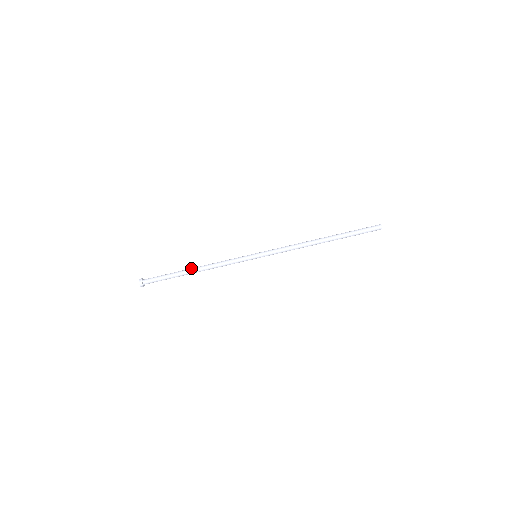
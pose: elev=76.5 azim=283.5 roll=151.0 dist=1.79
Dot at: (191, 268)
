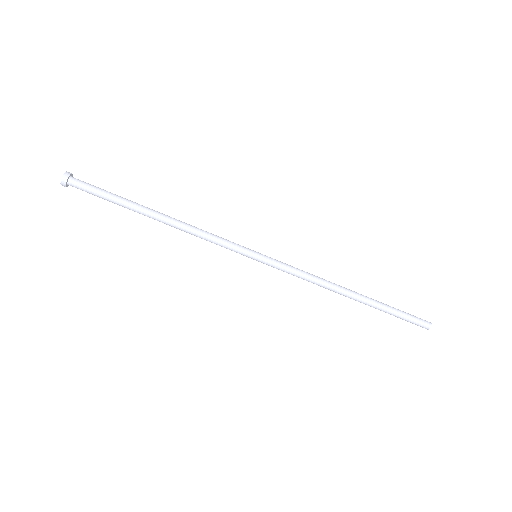
Dot at: occluded
